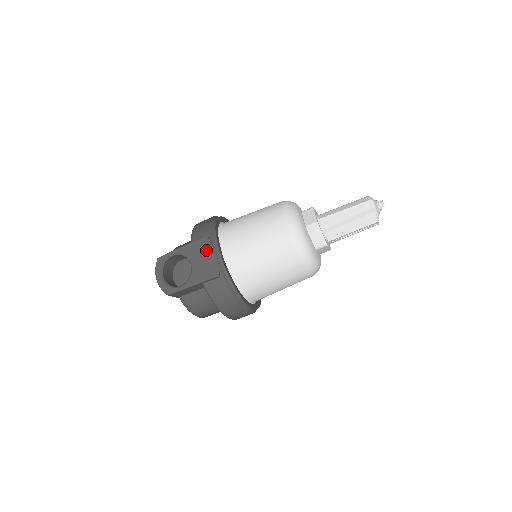
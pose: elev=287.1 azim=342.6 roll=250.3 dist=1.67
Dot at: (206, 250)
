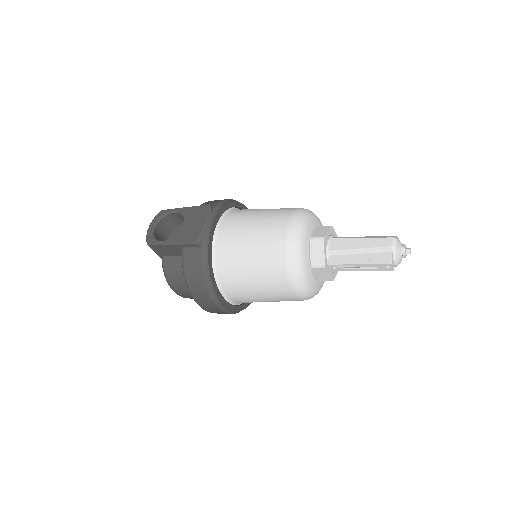
Dot at: (202, 217)
